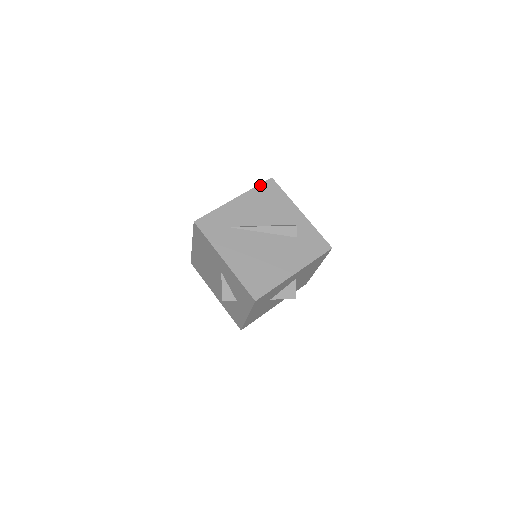
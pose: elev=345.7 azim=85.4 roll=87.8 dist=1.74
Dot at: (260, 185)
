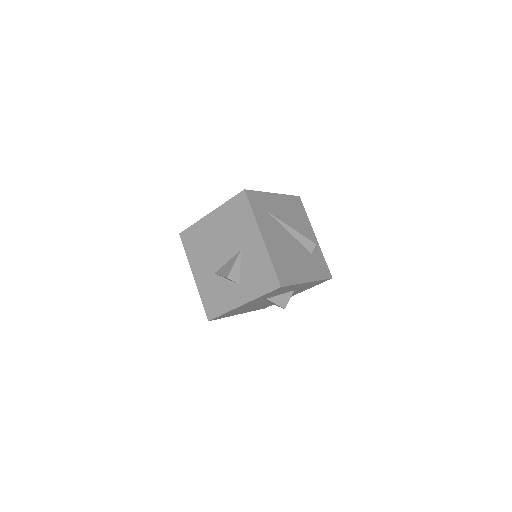
Dot at: (292, 196)
